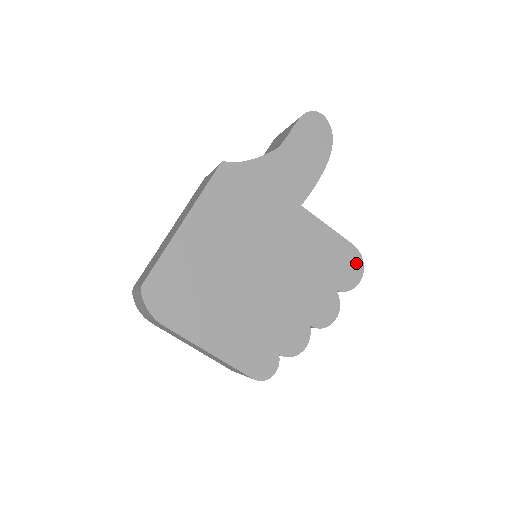
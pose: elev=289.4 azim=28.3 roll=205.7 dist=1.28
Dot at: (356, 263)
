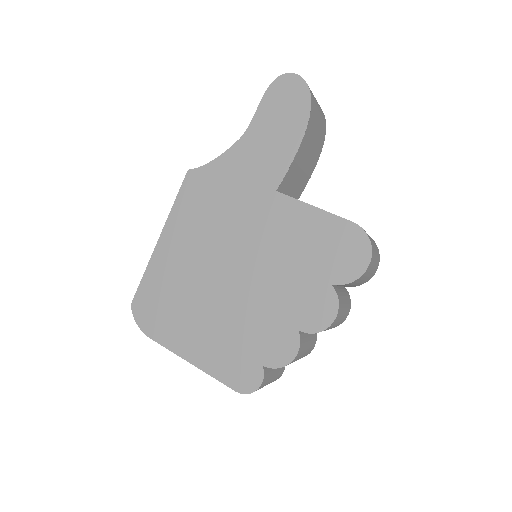
Dot at: (359, 245)
